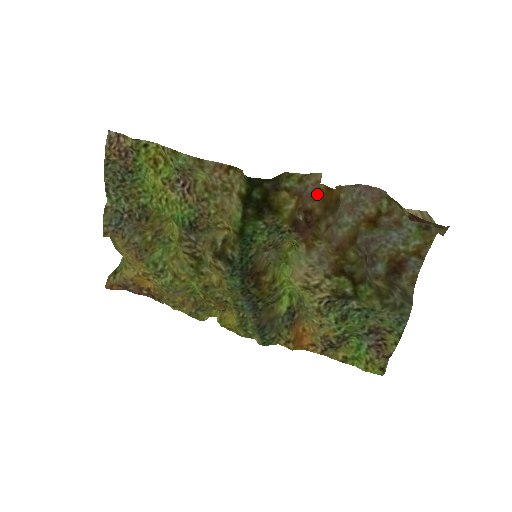
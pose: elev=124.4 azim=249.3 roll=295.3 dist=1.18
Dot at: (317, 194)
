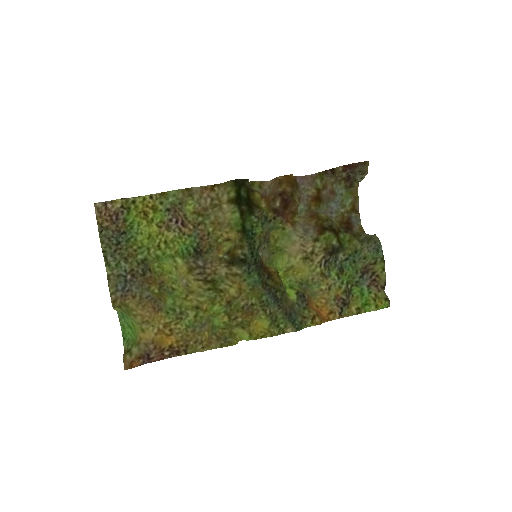
Dot at: (280, 182)
